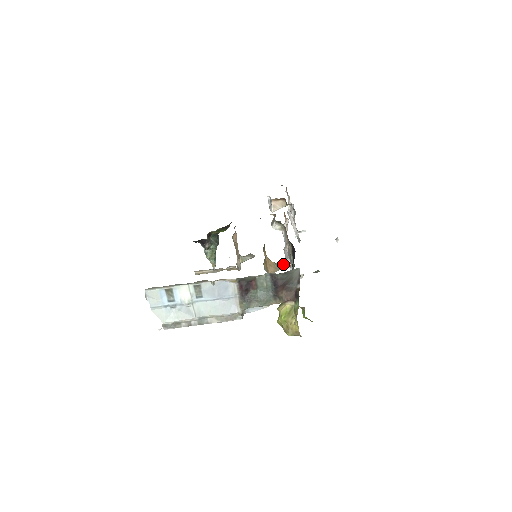
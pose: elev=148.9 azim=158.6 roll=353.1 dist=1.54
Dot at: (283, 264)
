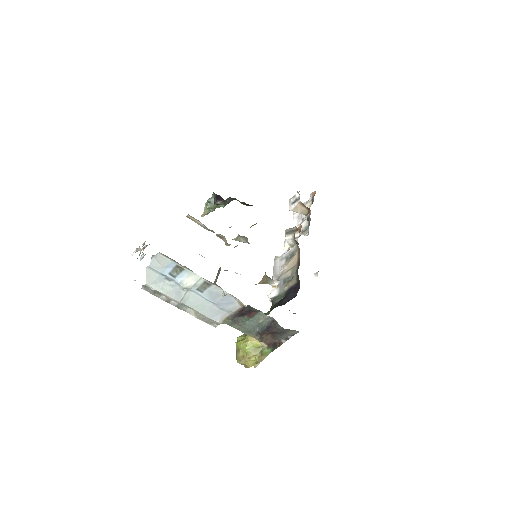
Dot at: (271, 281)
